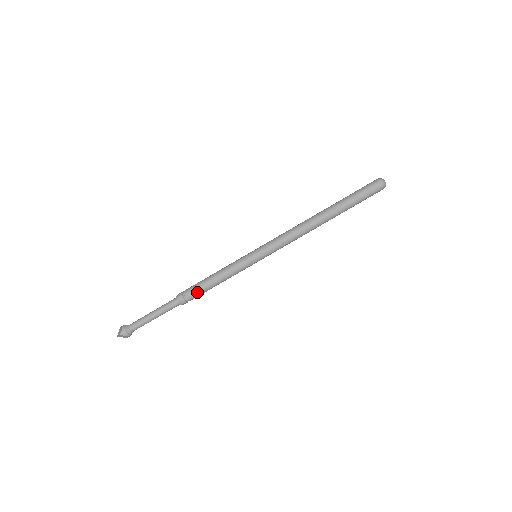
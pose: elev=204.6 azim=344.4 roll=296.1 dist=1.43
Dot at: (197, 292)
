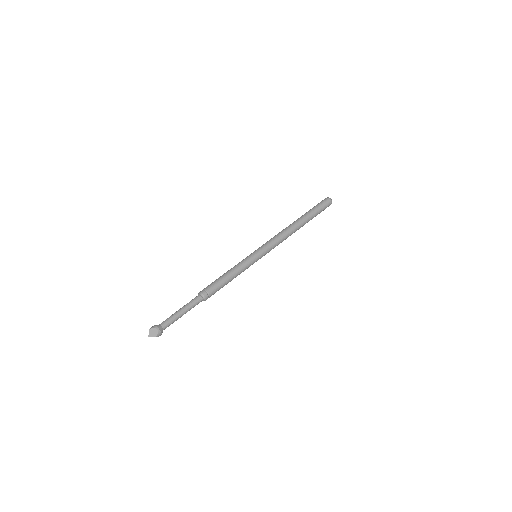
Dot at: (218, 290)
